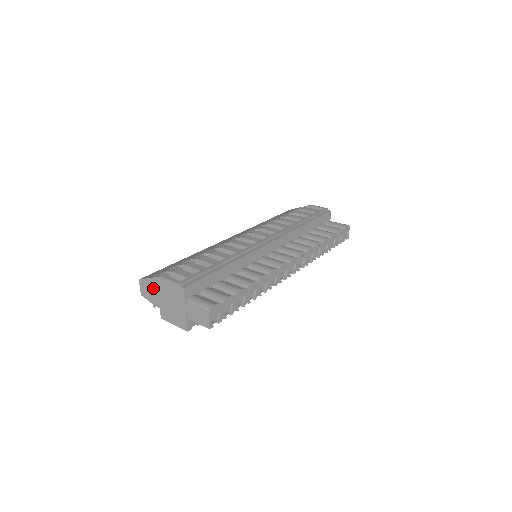
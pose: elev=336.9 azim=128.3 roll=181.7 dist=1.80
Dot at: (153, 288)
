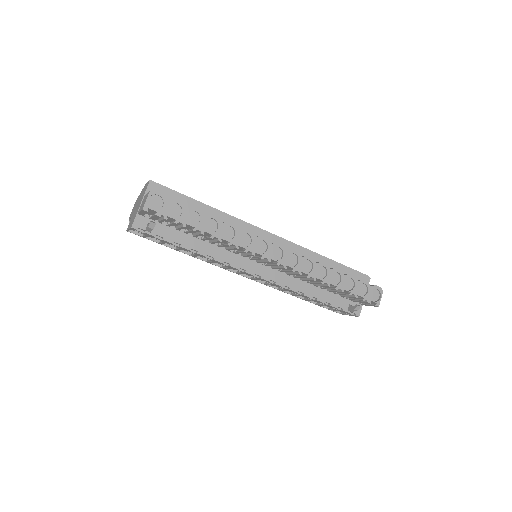
Dot at: occluded
